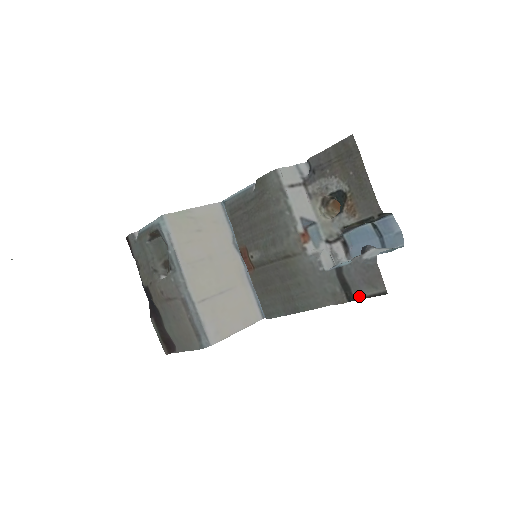
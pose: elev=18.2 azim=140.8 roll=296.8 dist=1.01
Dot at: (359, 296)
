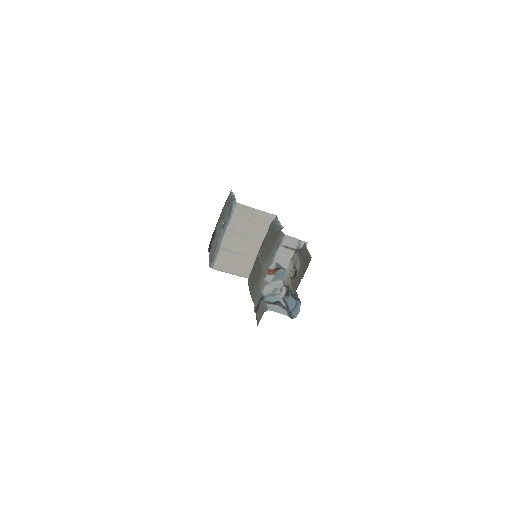
Dot at: (256, 315)
